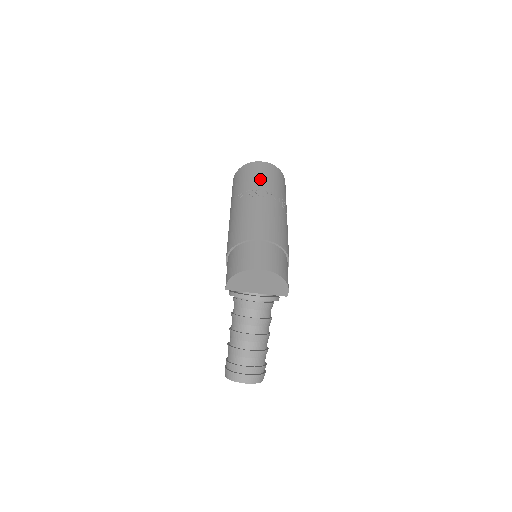
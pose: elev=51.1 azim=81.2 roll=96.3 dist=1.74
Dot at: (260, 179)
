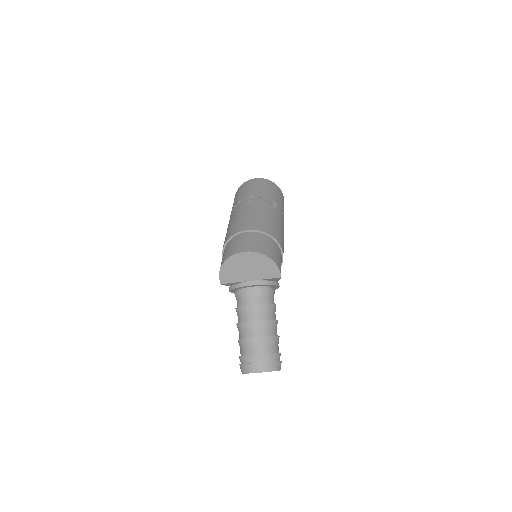
Dot at: (250, 190)
